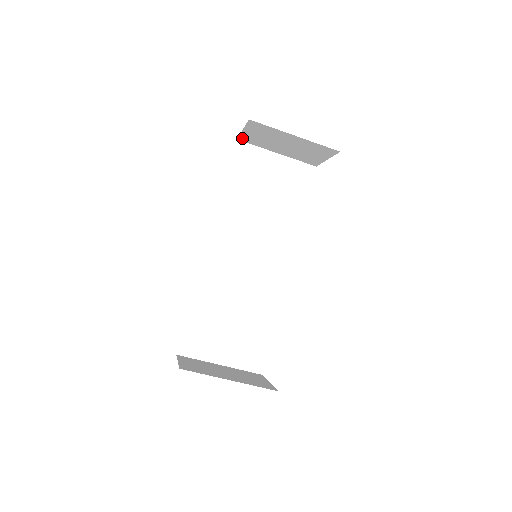
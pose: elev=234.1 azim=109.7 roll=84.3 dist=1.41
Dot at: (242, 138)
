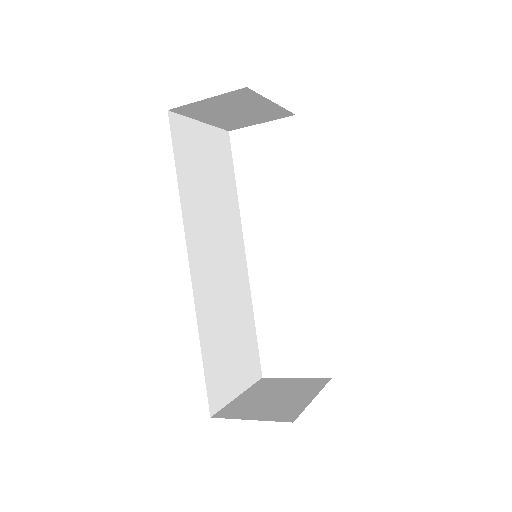
Dot at: (180, 108)
